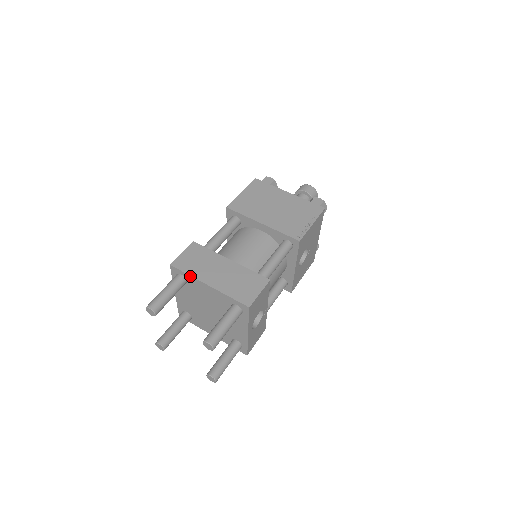
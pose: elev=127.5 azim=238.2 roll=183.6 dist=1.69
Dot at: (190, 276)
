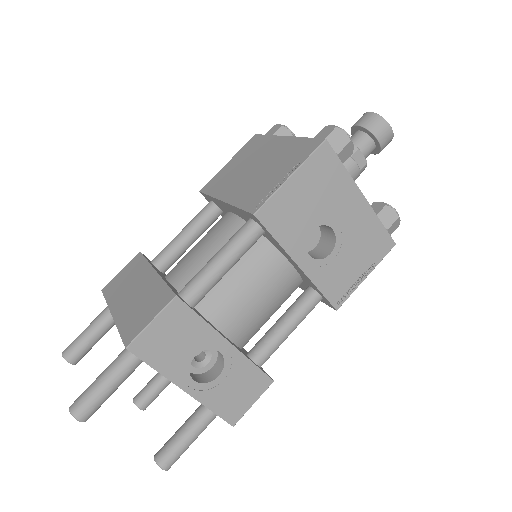
Dot at: (107, 303)
